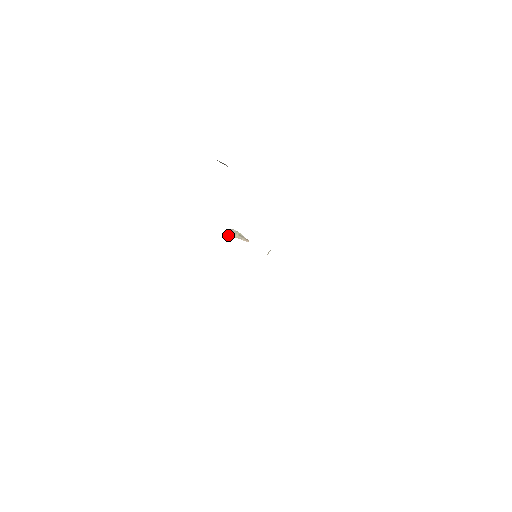
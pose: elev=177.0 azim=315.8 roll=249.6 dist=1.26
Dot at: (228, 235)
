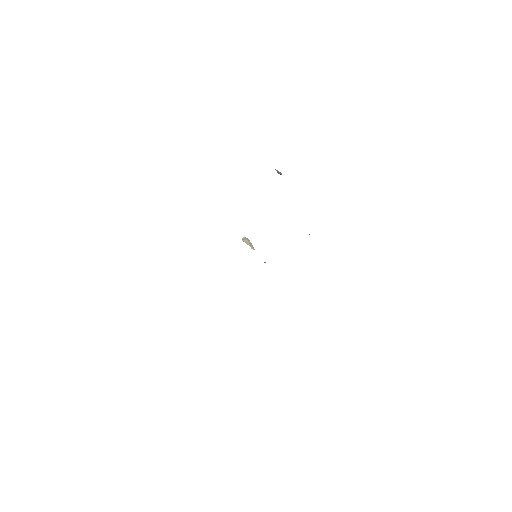
Dot at: (242, 239)
